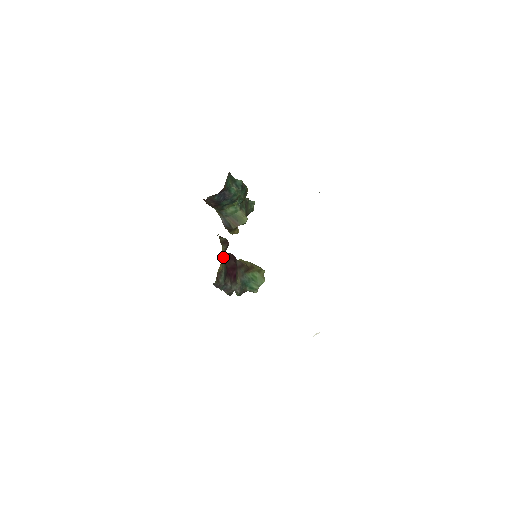
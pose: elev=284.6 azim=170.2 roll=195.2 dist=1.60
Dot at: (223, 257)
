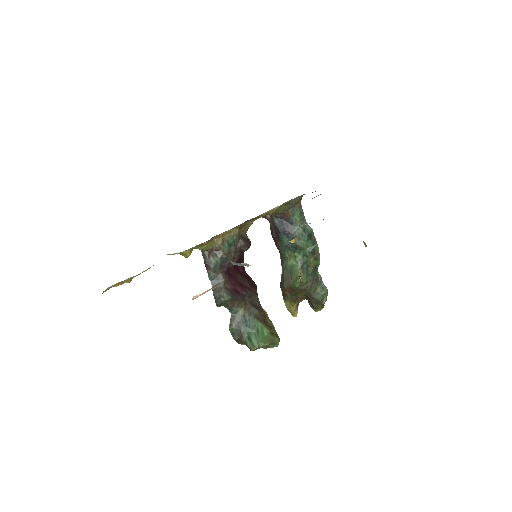
Dot at: (229, 237)
